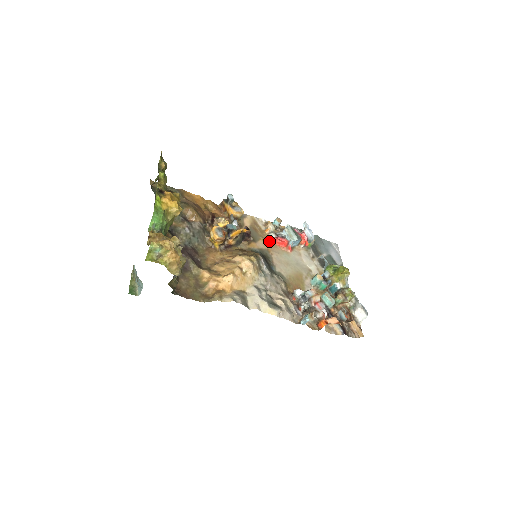
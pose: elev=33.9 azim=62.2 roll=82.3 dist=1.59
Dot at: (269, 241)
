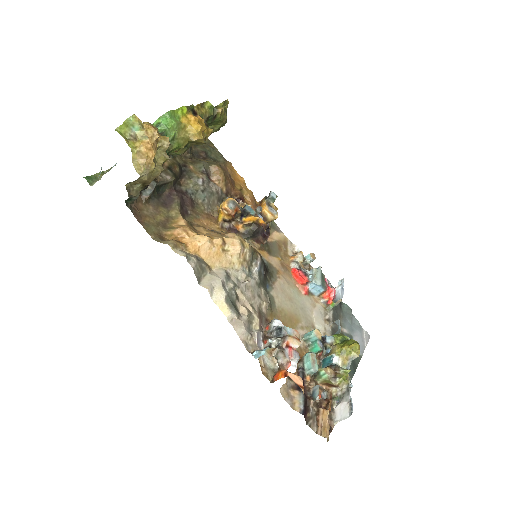
Dot at: (287, 267)
